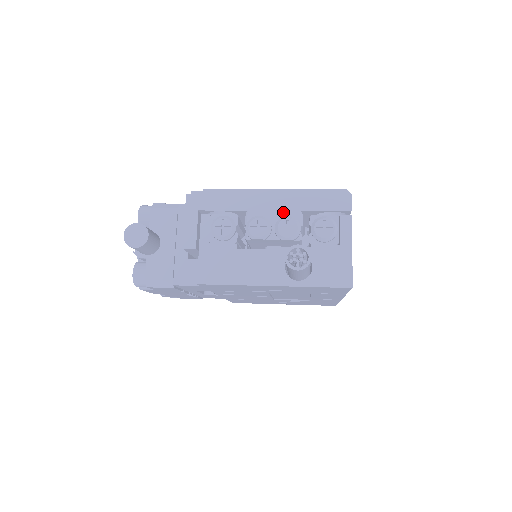
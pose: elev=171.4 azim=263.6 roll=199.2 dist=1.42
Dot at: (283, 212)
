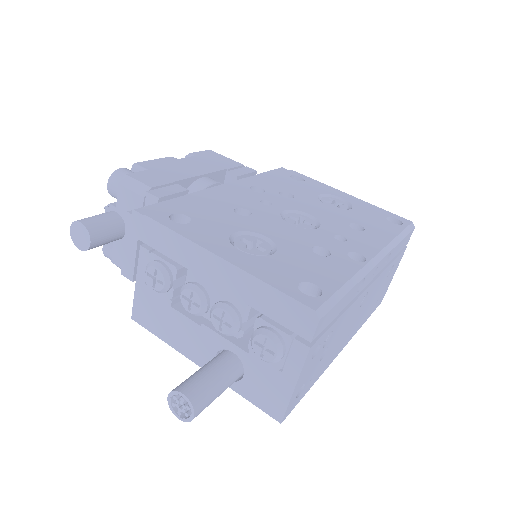
Dot at: (226, 294)
